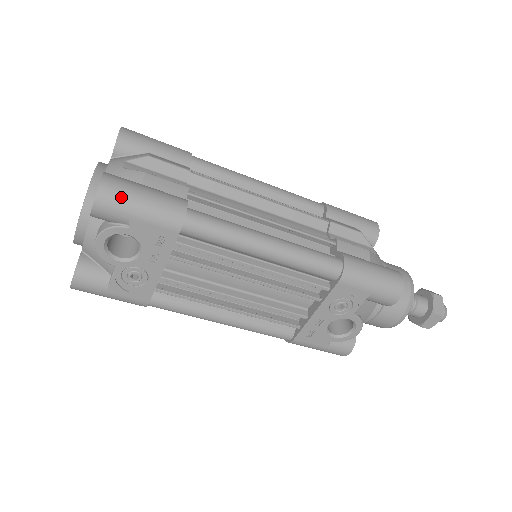
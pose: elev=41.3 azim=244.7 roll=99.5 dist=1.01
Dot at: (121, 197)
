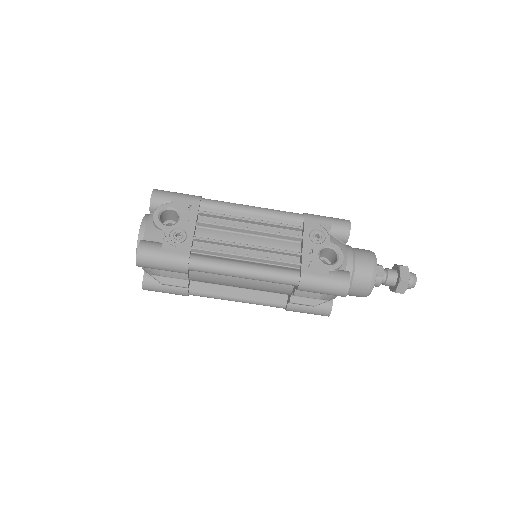
Dot at: (166, 191)
